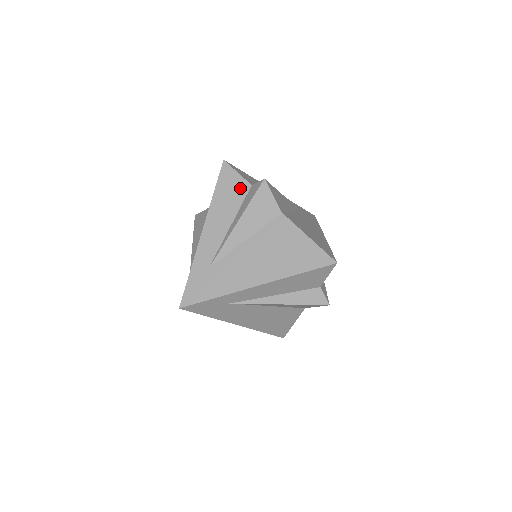
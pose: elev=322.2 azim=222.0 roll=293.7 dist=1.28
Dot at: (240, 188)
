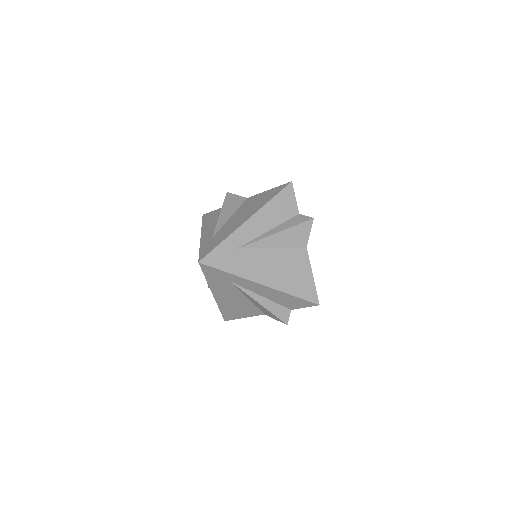
Dot at: (217, 212)
